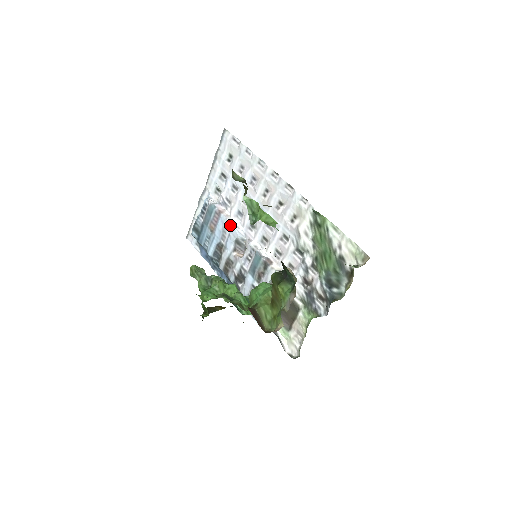
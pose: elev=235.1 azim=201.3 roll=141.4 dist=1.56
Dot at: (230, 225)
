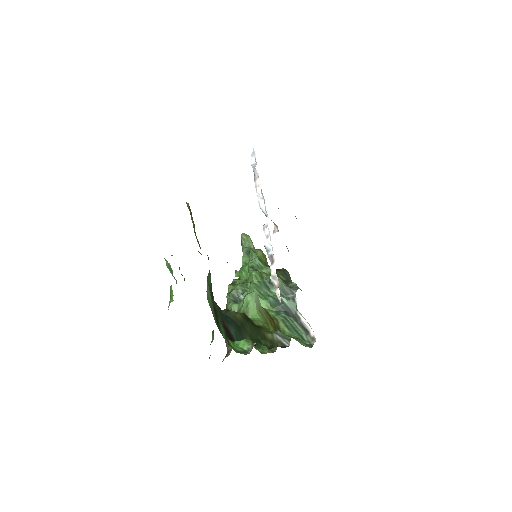
Dot at: (258, 199)
